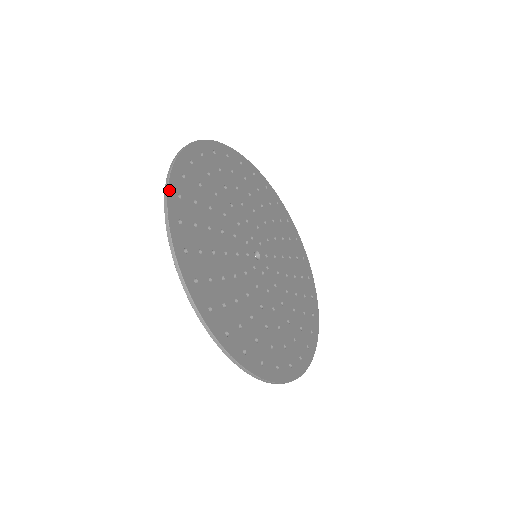
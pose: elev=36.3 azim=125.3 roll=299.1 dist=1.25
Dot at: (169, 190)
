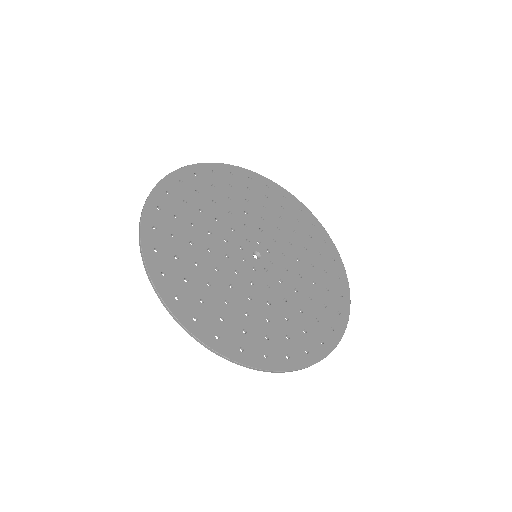
Dot at: (188, 329)
